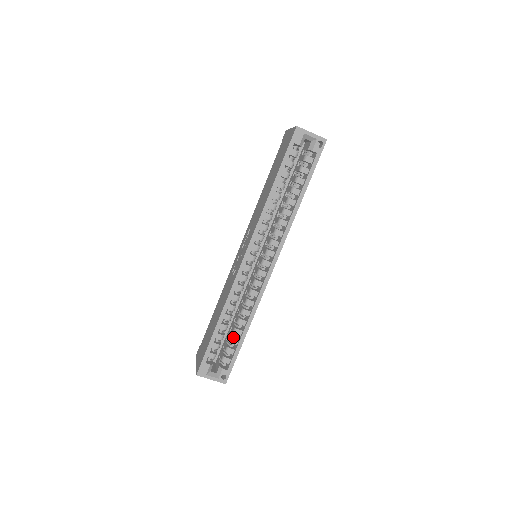
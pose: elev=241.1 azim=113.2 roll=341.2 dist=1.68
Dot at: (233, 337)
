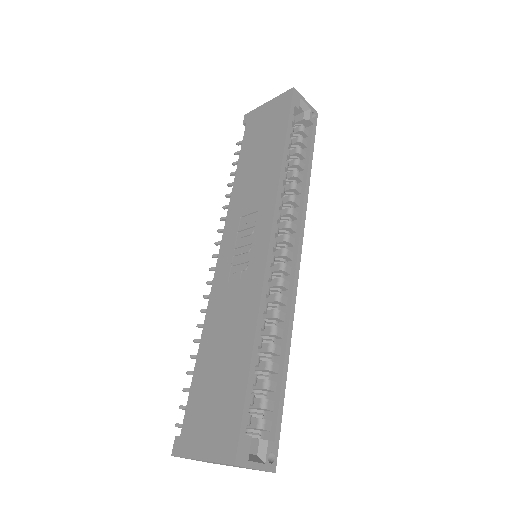
Dot at: (266, 380)
